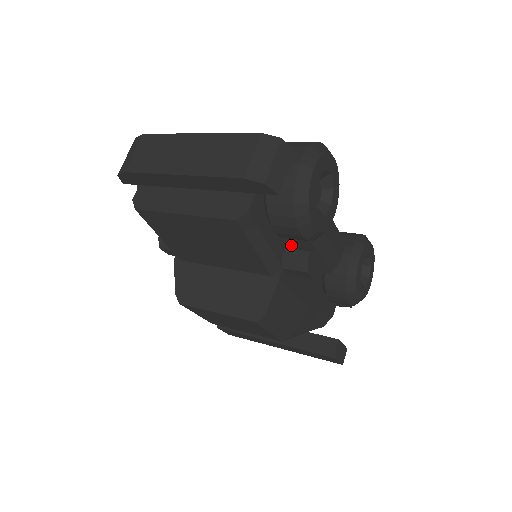
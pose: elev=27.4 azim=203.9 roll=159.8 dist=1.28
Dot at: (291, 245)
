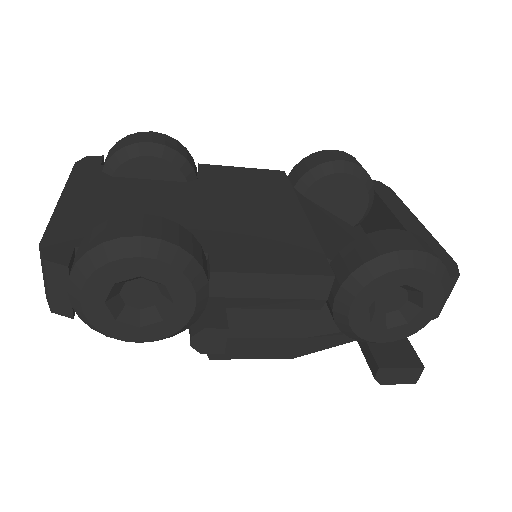
Dot at: occluded
